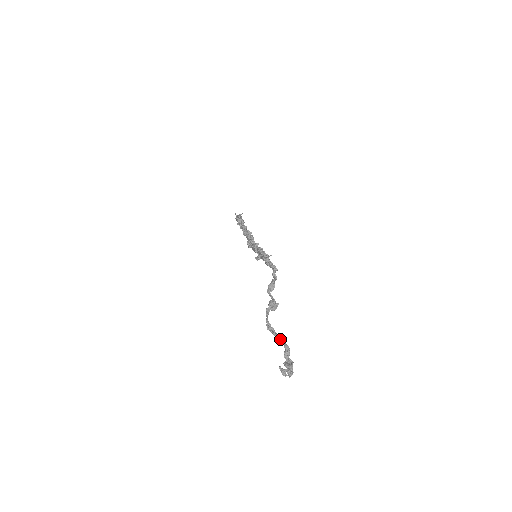
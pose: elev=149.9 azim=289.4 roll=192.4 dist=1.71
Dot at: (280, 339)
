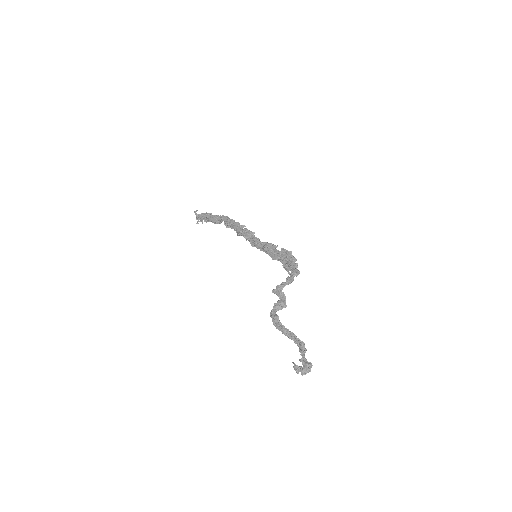
Dot at: (296, 337)
